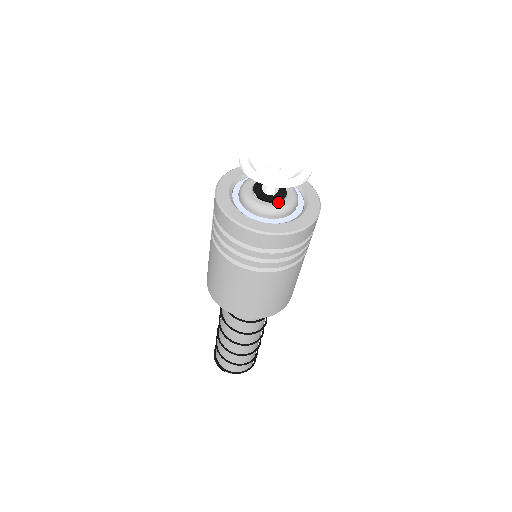
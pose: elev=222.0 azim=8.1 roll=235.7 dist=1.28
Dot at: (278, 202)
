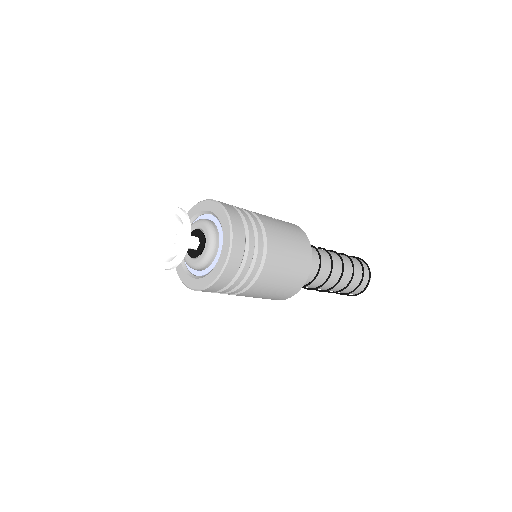
Dot at: (198, 257)
